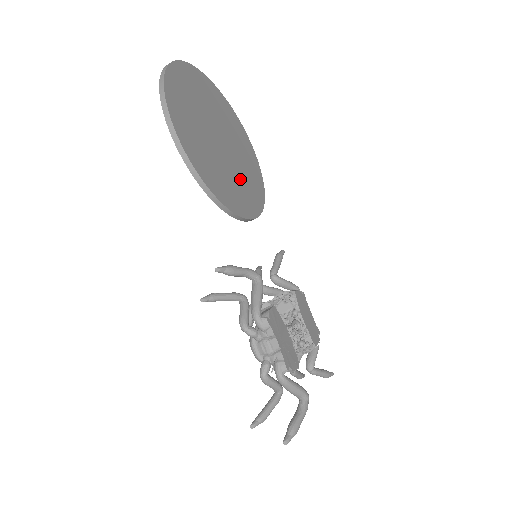
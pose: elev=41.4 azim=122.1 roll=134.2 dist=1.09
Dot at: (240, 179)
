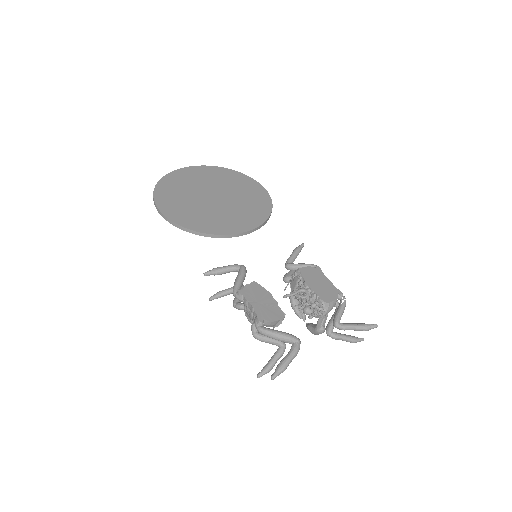
Dot at: (233, 212)
